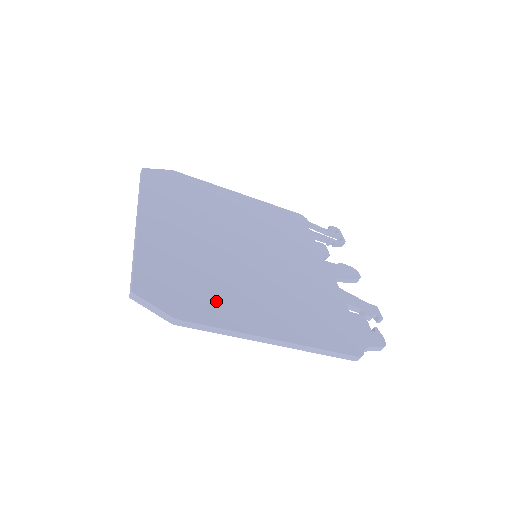
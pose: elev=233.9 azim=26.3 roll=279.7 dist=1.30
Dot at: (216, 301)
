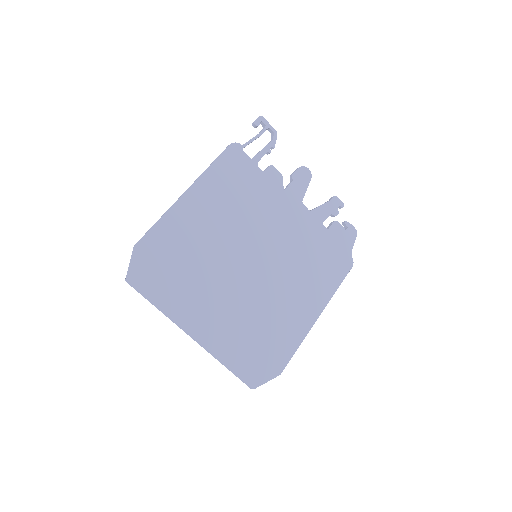
Dot at: (280, 335)
